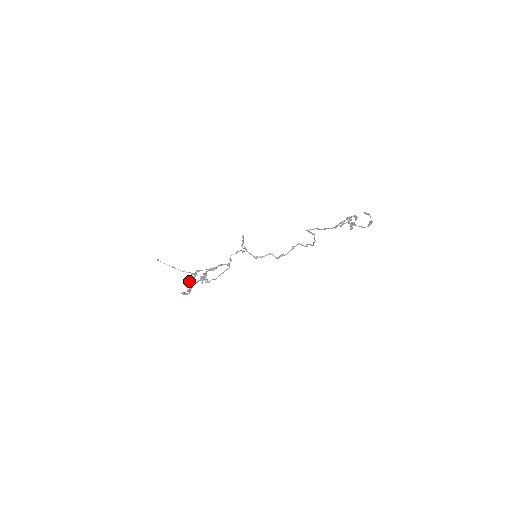
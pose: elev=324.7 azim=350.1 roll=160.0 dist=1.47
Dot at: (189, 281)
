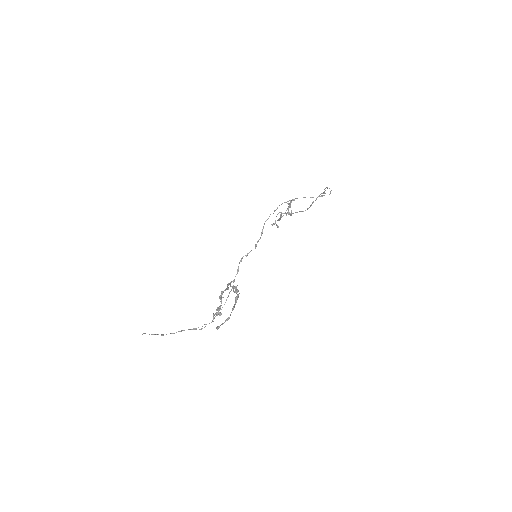
Dot at: (220, 307)
